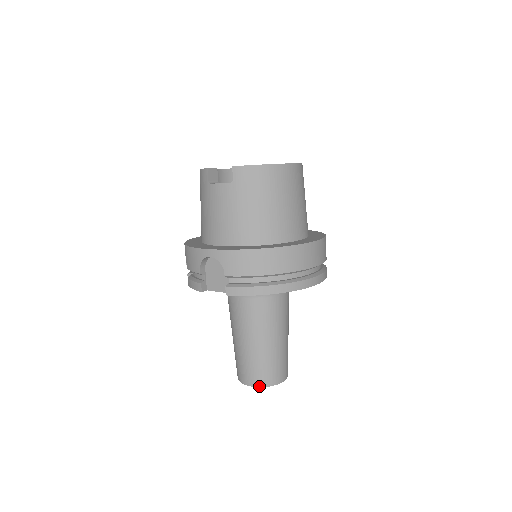
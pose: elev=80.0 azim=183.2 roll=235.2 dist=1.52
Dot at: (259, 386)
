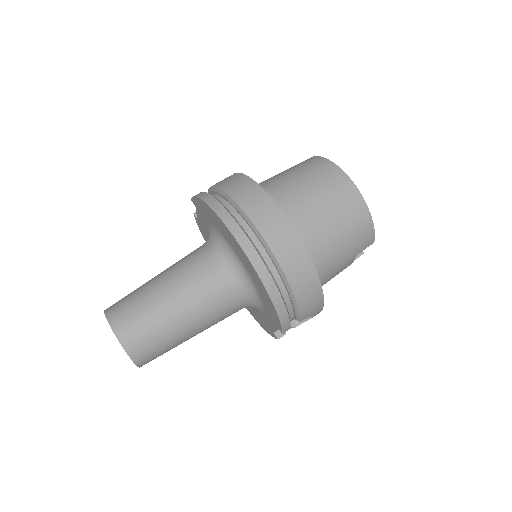
Dot at: (106, 310)
